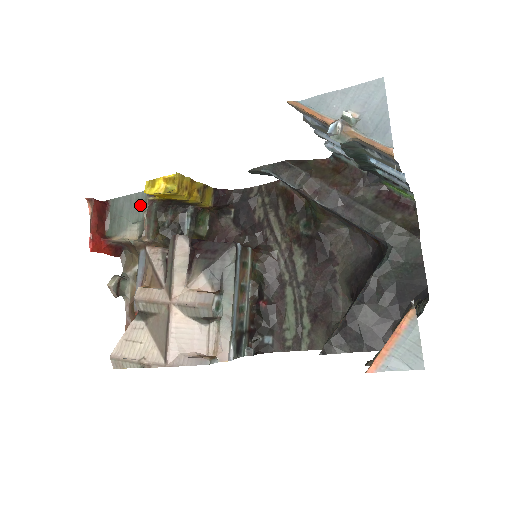
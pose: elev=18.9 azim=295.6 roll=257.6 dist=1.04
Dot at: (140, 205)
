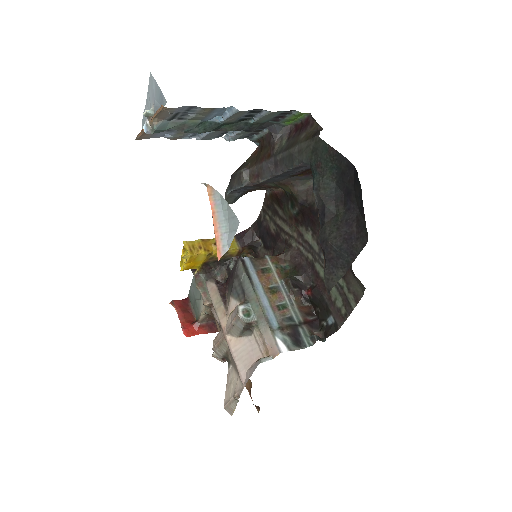
Dot at: occluded
